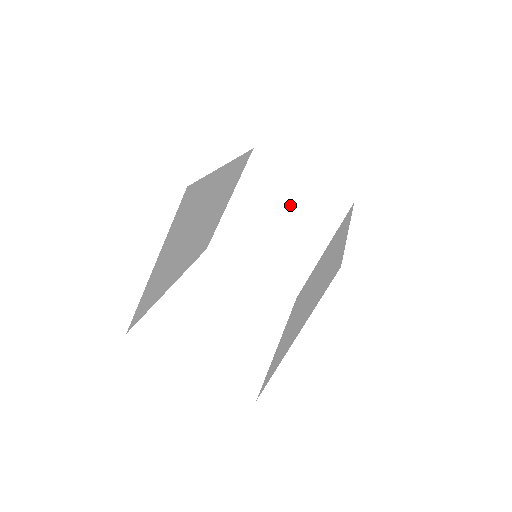
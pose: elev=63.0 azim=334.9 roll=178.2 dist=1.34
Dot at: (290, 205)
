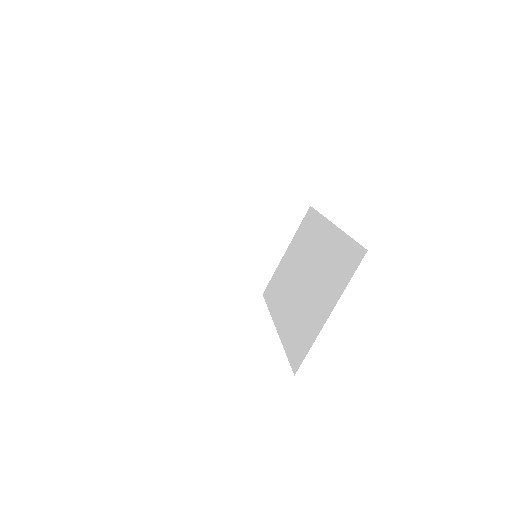
Dot at: (257, 212)
